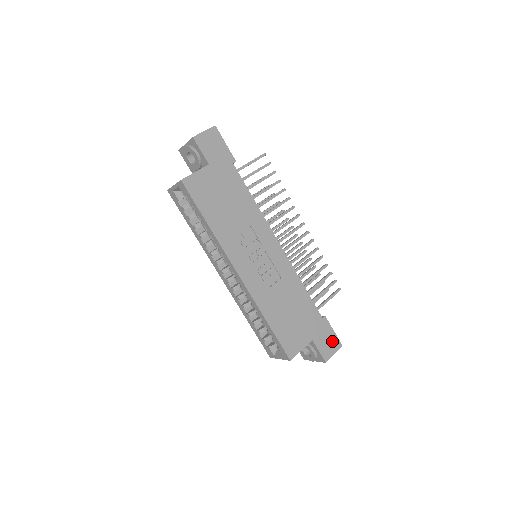
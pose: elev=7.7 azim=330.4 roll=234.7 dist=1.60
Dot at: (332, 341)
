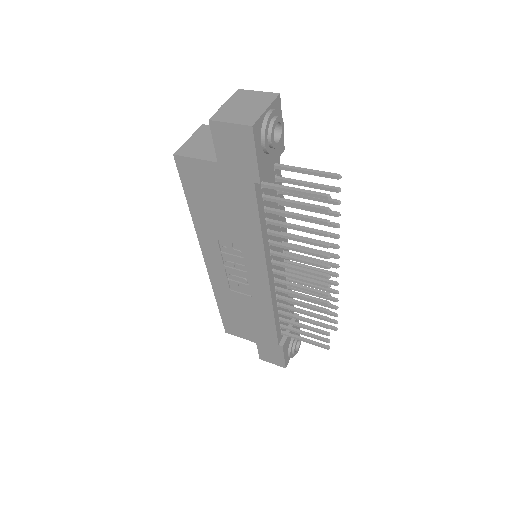
Dot at: (277, 359)
